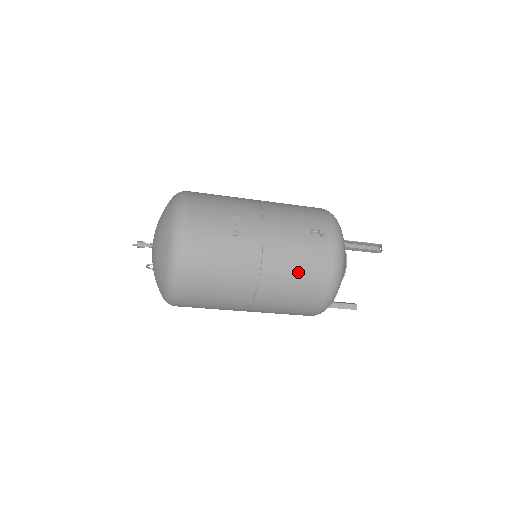
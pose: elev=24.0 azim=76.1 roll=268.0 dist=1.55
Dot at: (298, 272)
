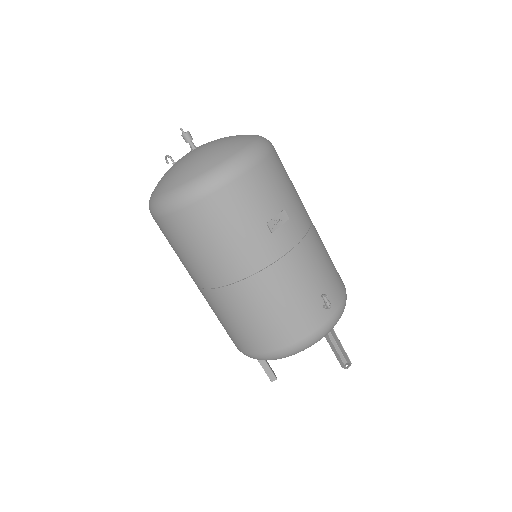
Dot at: (275, 311)
